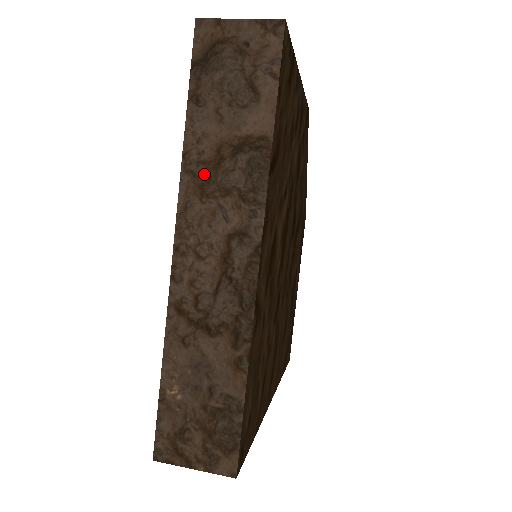
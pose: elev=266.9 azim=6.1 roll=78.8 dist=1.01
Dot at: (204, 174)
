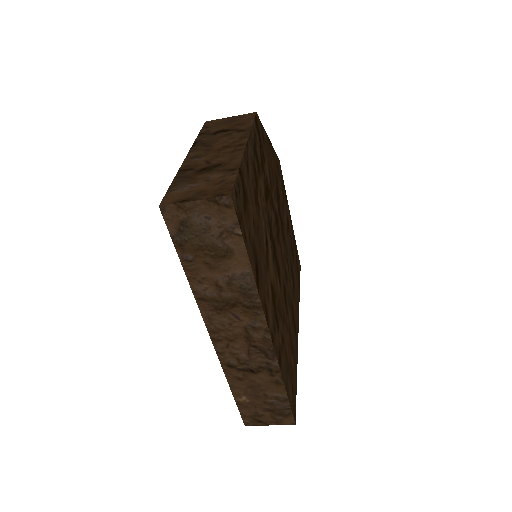
Dot at: (213, 299)
